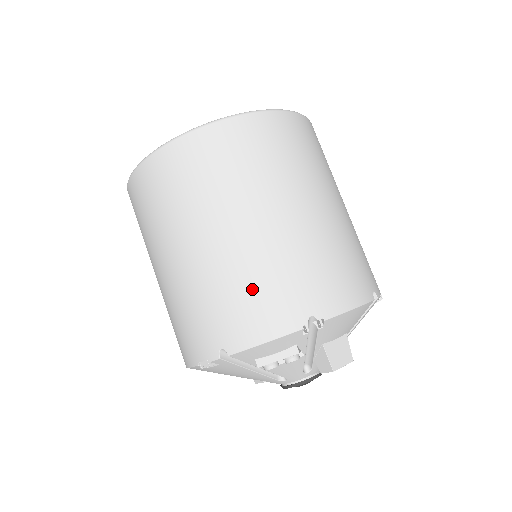
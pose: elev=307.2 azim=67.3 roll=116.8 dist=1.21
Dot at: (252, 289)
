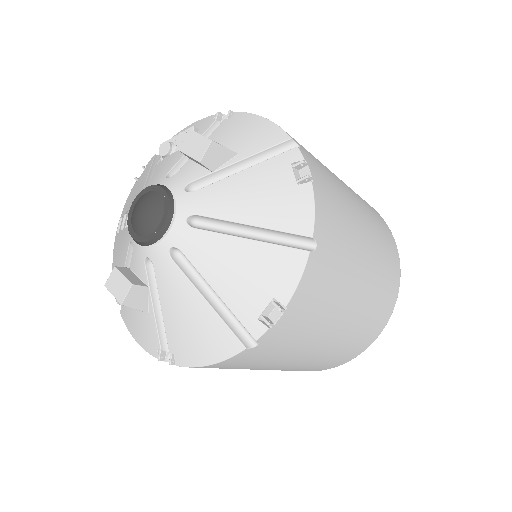
Dot at: occluded
